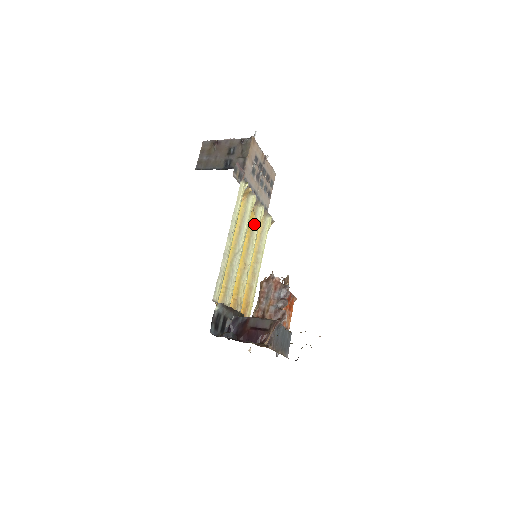
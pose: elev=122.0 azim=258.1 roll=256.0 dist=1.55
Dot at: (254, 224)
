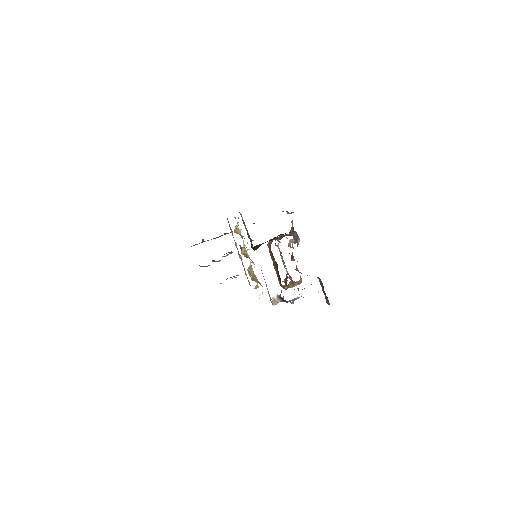
Dot at: occluded
